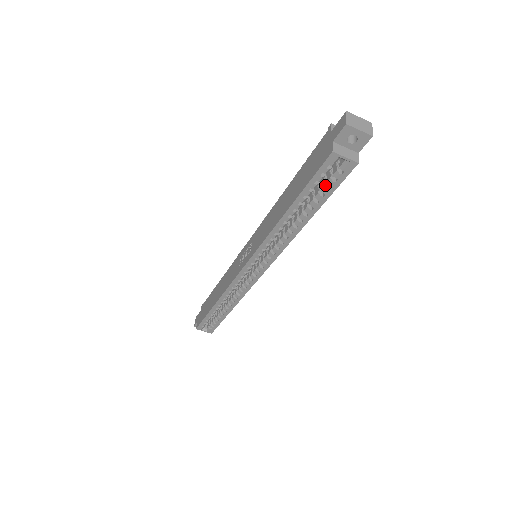
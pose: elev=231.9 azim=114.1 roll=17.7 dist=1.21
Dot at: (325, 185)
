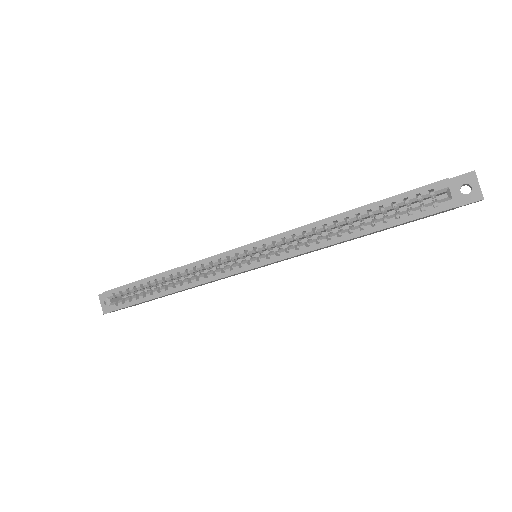
Dot at: (407, 211)
